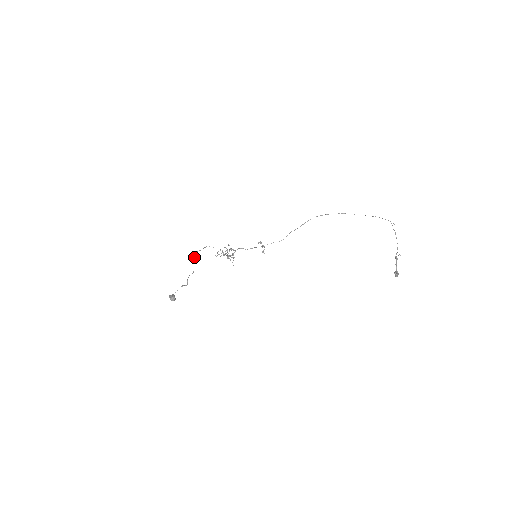
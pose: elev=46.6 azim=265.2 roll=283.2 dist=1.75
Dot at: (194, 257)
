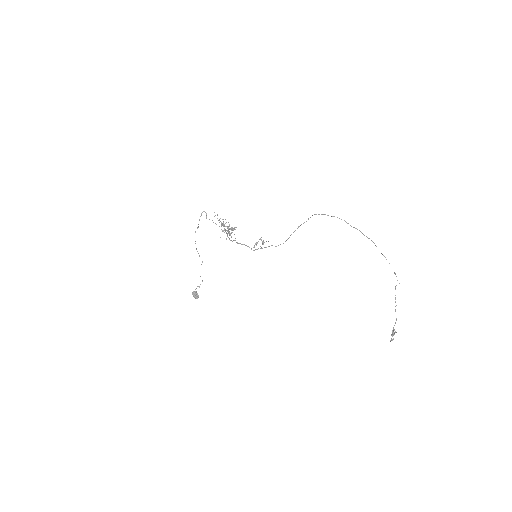
Dot at: (195, 243)
